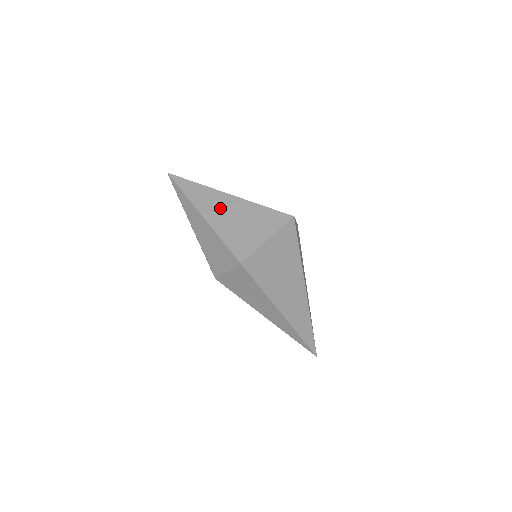
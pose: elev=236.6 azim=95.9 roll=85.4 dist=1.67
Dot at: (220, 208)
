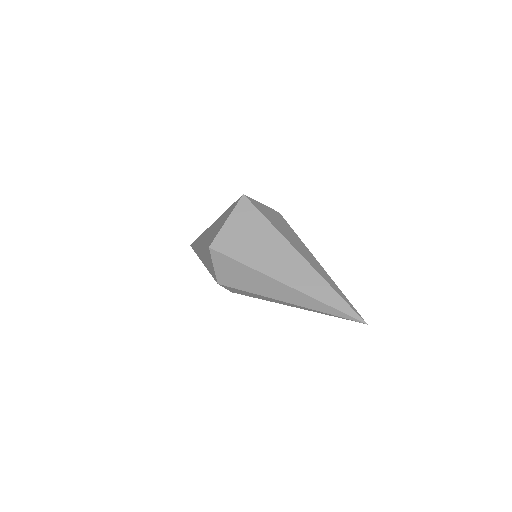
Dot at: (208, 233)
